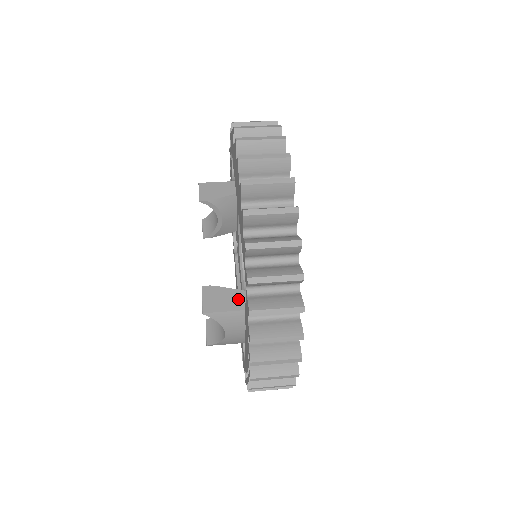
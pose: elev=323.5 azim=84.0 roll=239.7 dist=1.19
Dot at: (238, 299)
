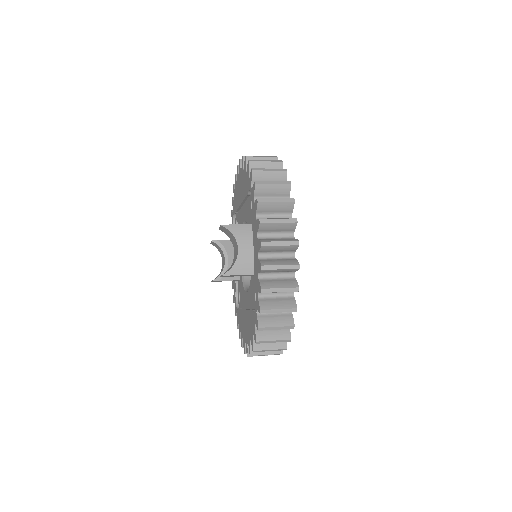
Dot at: occluded
